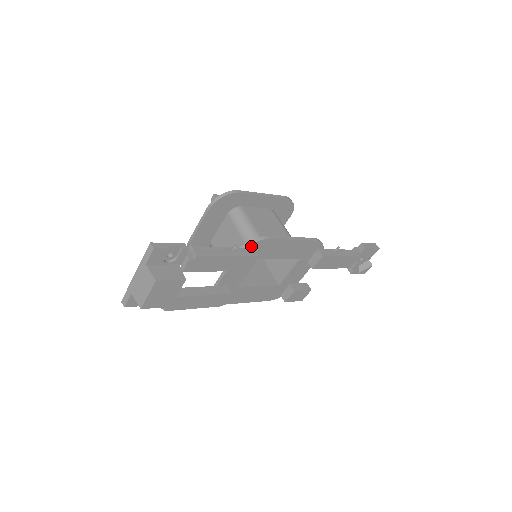
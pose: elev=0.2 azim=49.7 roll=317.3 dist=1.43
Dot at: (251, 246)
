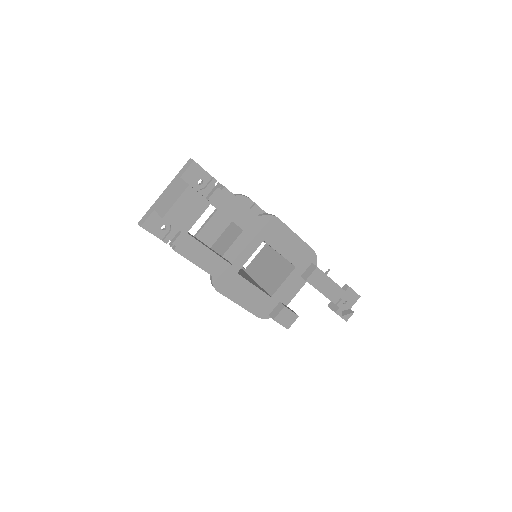
Dot at: (263, 218)
